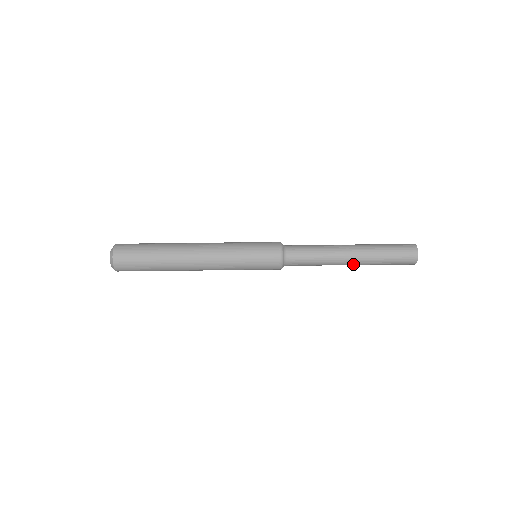
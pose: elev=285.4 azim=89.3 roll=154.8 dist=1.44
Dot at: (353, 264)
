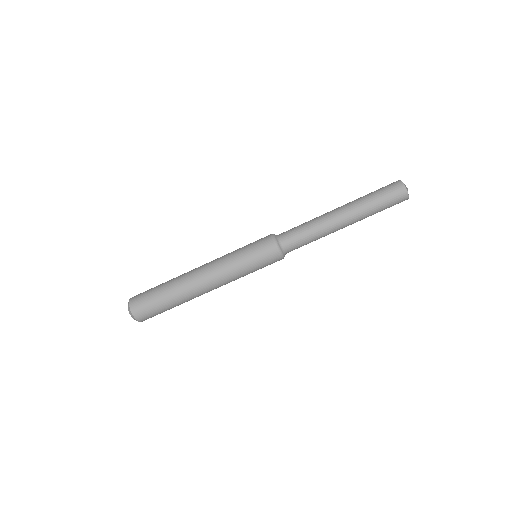
Dot at: (348, 225)
